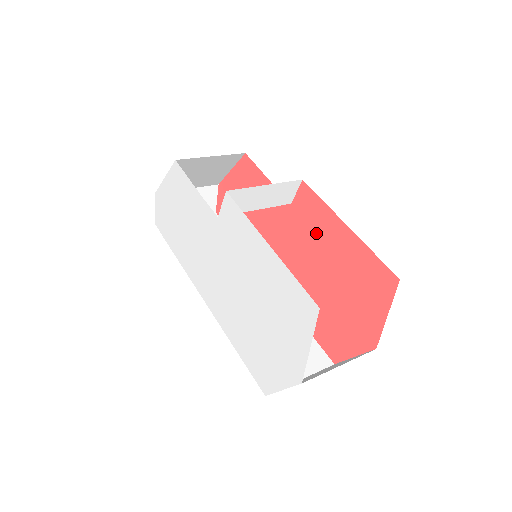
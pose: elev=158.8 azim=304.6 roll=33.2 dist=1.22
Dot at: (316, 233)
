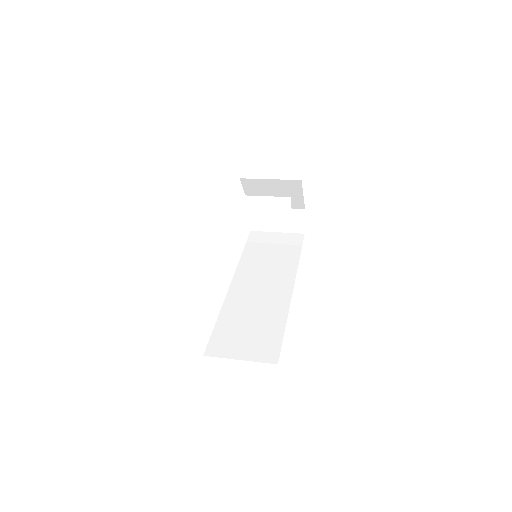
Dot at: occluded
